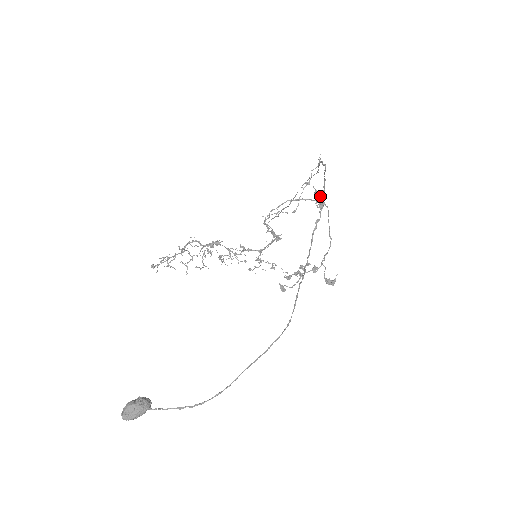
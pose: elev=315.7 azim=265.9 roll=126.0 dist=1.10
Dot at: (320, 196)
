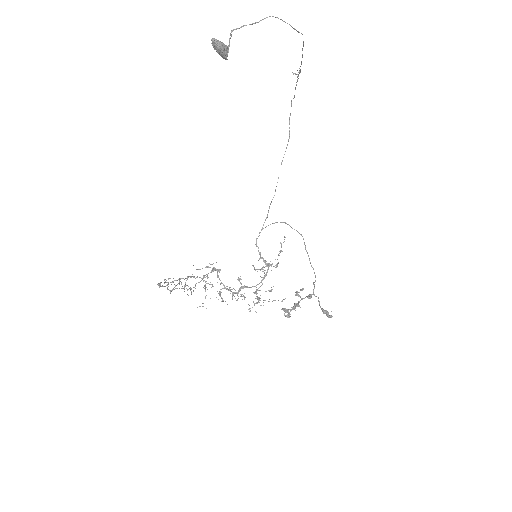
Dot at: occluded
